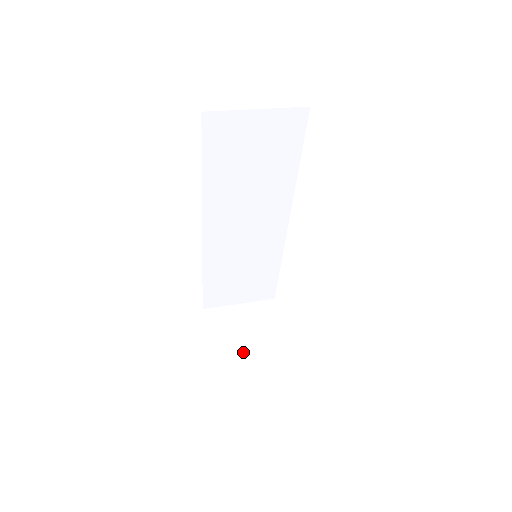
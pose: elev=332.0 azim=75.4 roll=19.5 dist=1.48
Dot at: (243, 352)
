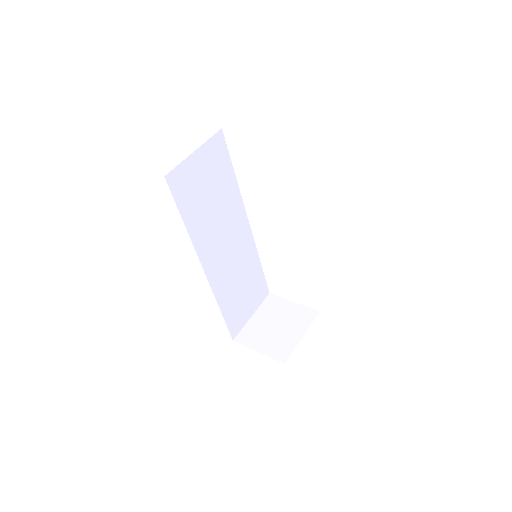
Dot at: (289, 339)
